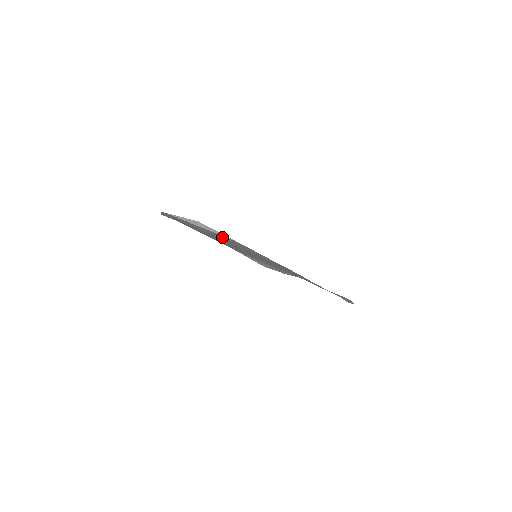
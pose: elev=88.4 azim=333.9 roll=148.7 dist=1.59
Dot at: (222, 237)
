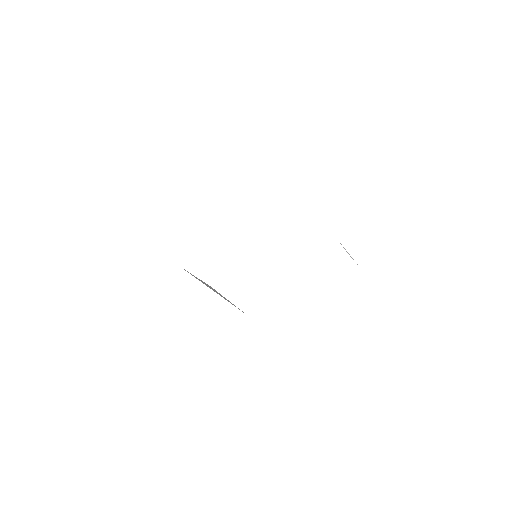
Dot at: occluded
